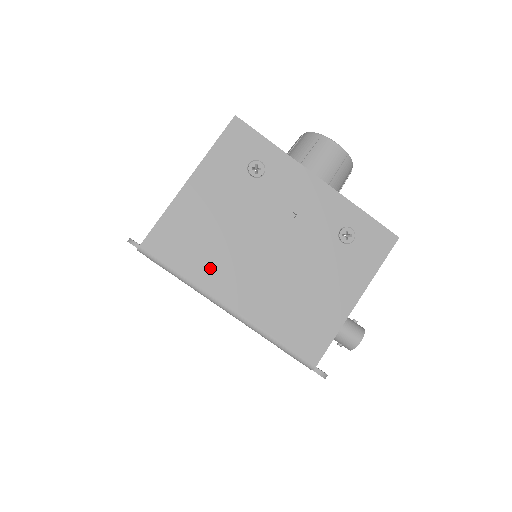
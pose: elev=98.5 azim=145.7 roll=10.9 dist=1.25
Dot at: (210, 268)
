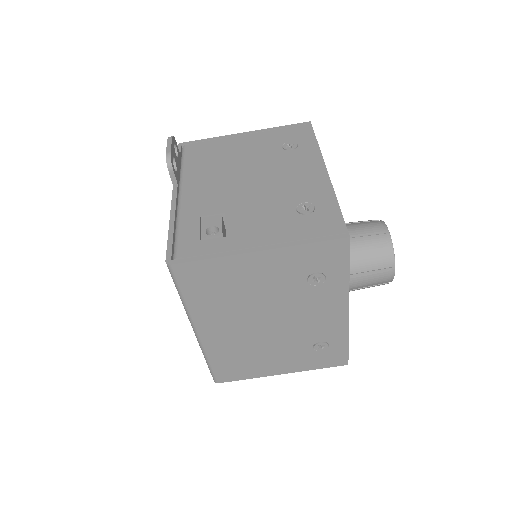
Dot at: (210, 308)
